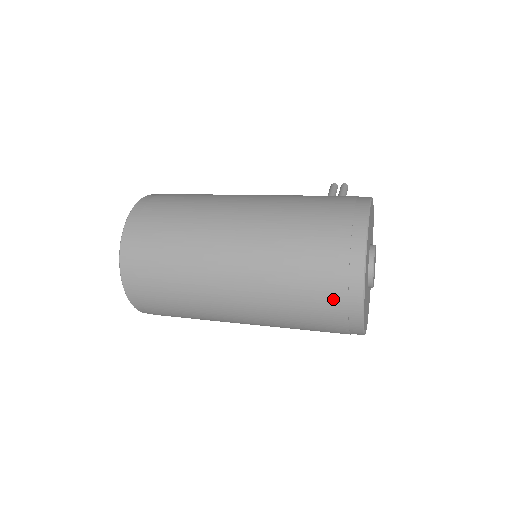
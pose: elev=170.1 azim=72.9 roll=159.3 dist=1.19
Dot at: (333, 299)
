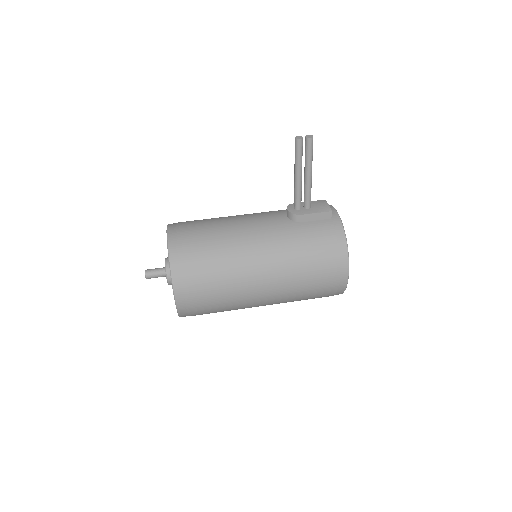
Dot at: occluded
